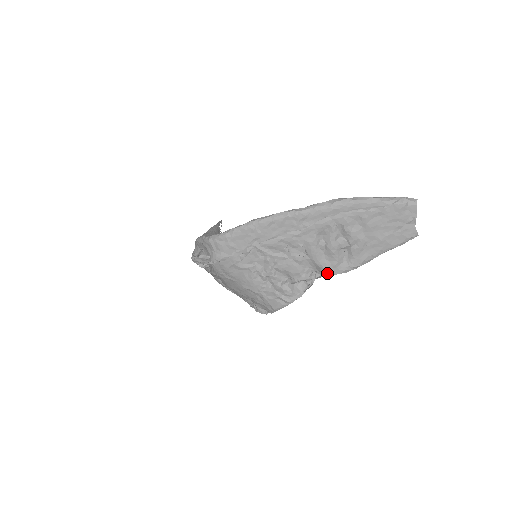
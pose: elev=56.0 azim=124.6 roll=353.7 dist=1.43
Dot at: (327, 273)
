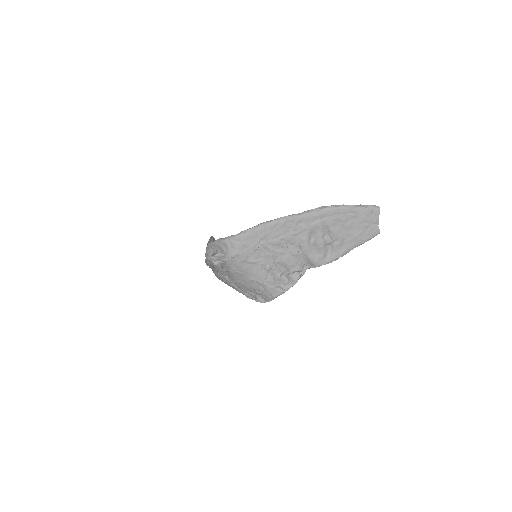
Dot at: (315, 264)
